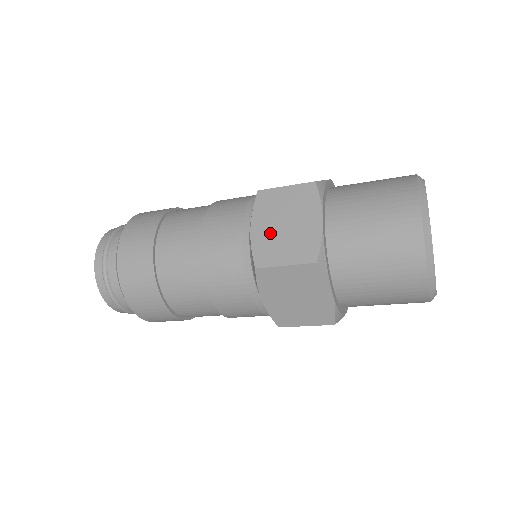
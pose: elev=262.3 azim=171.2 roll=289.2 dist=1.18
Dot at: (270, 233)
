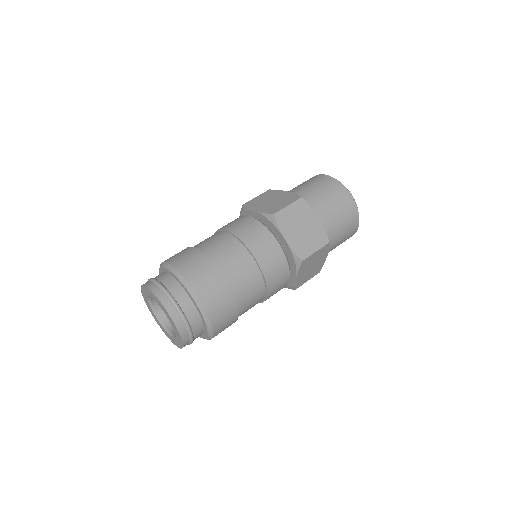
Dot at: (267, 206)
